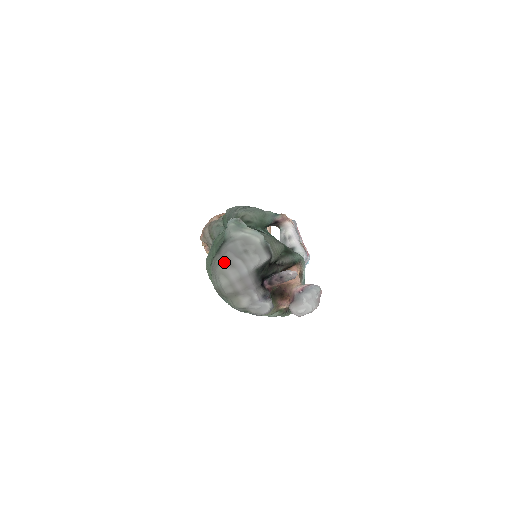
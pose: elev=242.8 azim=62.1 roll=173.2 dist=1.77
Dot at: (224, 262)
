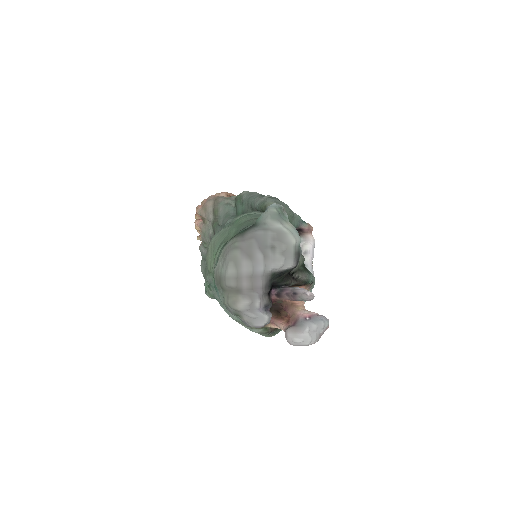
Dot at: (243, 248)
